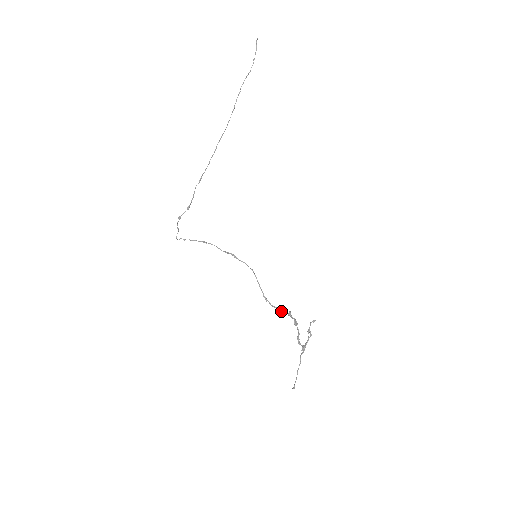
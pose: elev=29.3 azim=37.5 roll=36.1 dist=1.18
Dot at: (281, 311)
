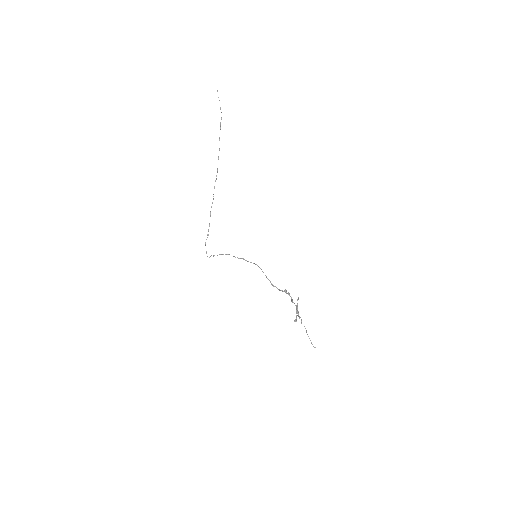
Dot at: (285, 292)
